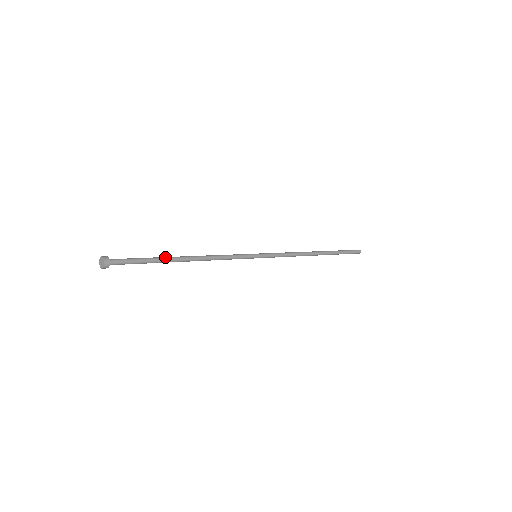
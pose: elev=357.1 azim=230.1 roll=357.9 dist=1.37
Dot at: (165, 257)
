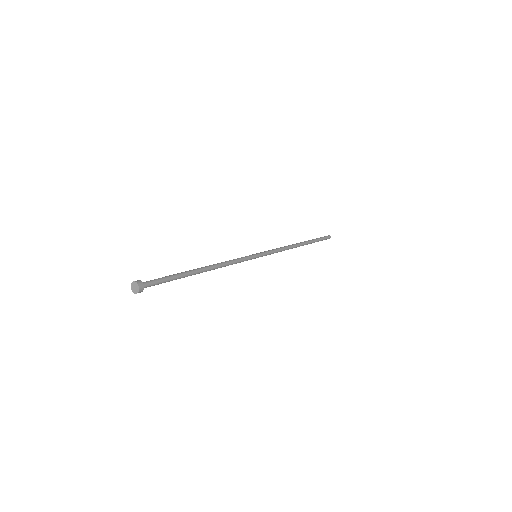
Dot at: (188, 273)
